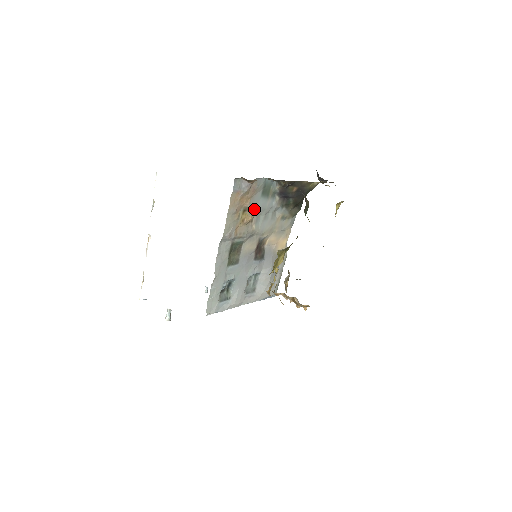
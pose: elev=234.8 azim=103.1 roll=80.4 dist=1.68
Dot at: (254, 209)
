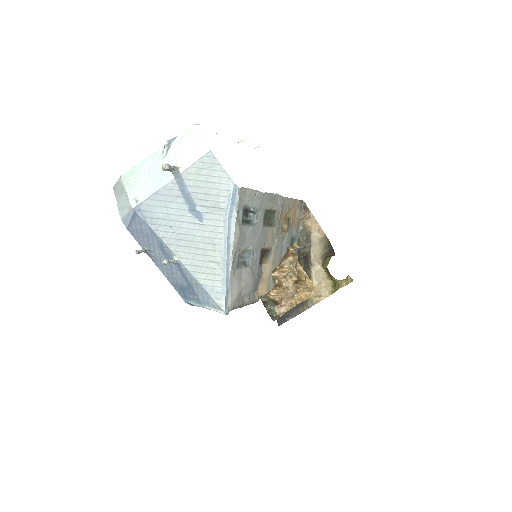
Dot at: (288, 230)
